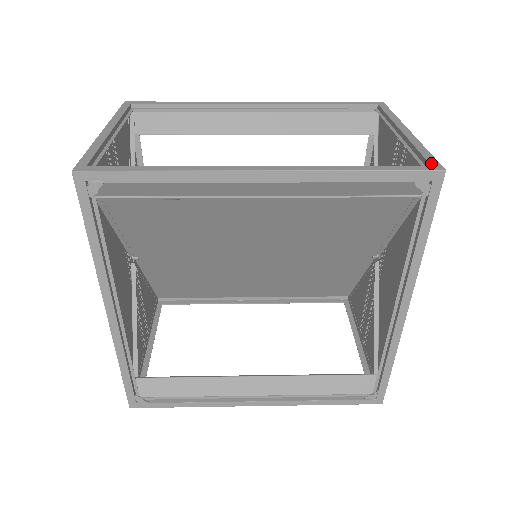
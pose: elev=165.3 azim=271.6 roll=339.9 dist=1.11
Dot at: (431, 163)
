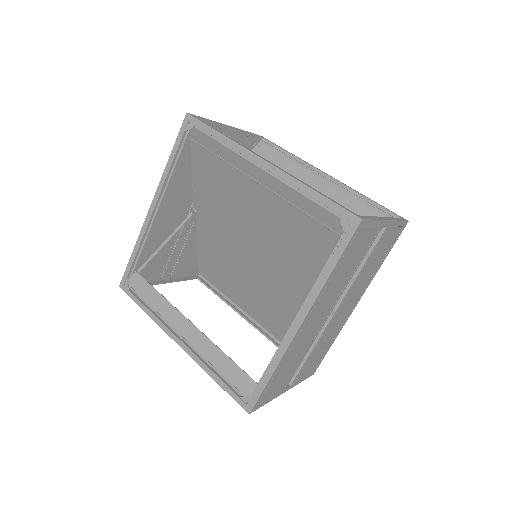
Dot at: (361, 216)
